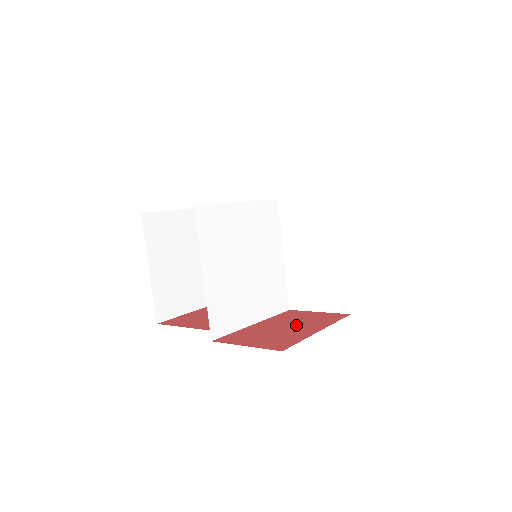
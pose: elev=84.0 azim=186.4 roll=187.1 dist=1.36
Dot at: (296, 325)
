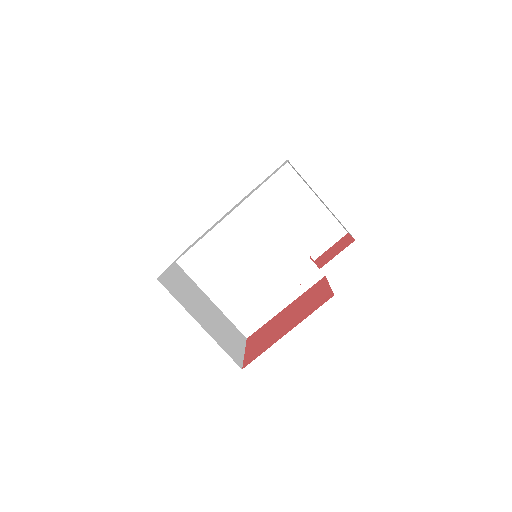
Dot at: (292, 317)
